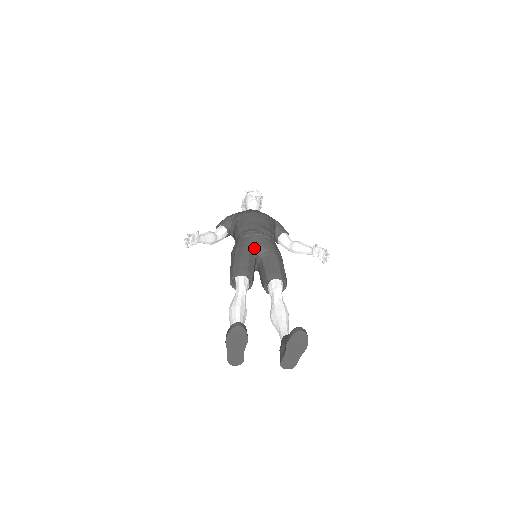
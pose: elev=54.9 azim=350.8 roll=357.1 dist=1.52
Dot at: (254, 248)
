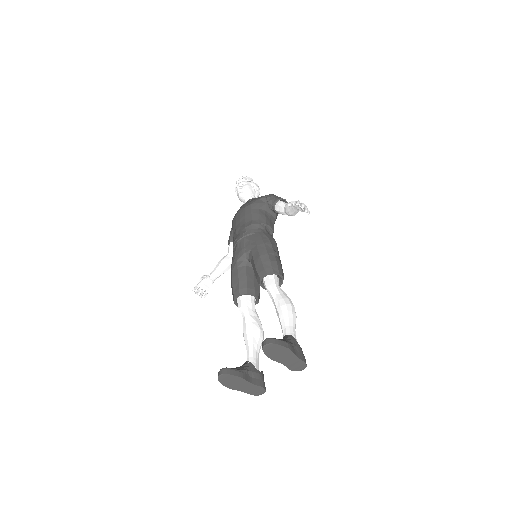
Dot at: (240, 258)
